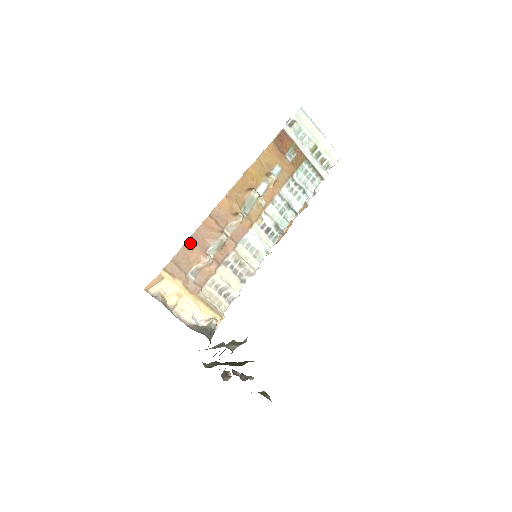
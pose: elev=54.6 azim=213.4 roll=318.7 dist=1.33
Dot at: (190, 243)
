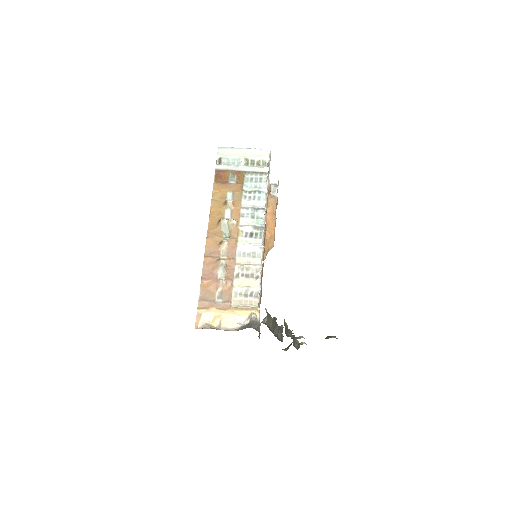
Dot at: (204, 282)
